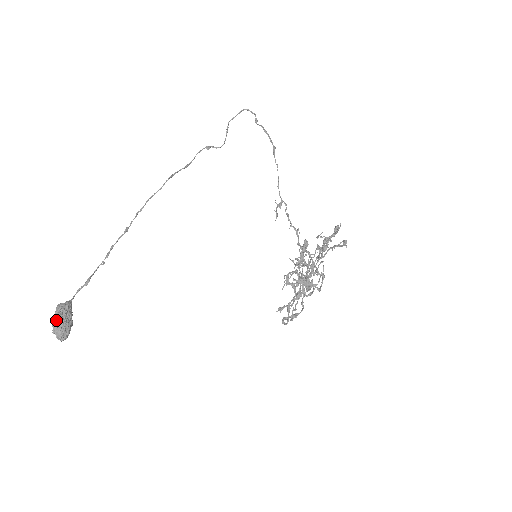
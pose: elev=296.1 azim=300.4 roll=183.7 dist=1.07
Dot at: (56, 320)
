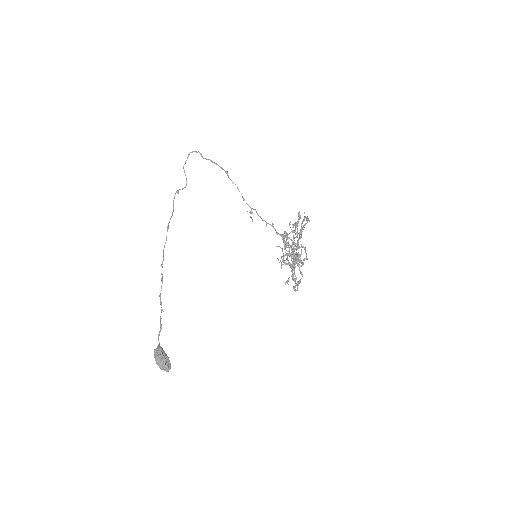
Dot at: (159, 360)
